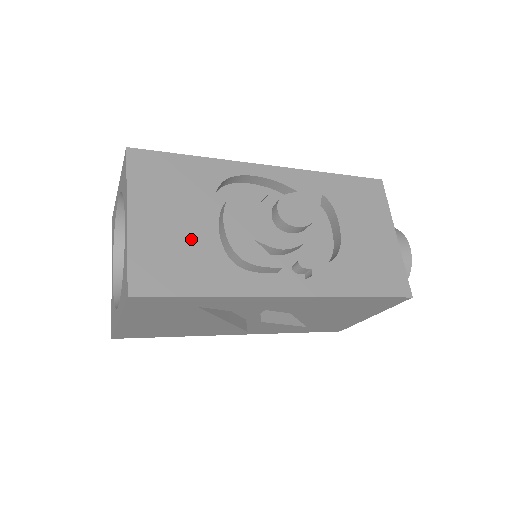
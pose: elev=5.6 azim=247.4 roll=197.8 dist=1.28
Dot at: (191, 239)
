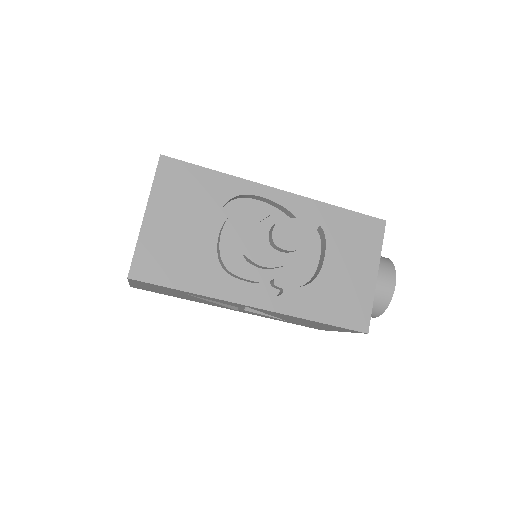
Dot at: (189, 243)
